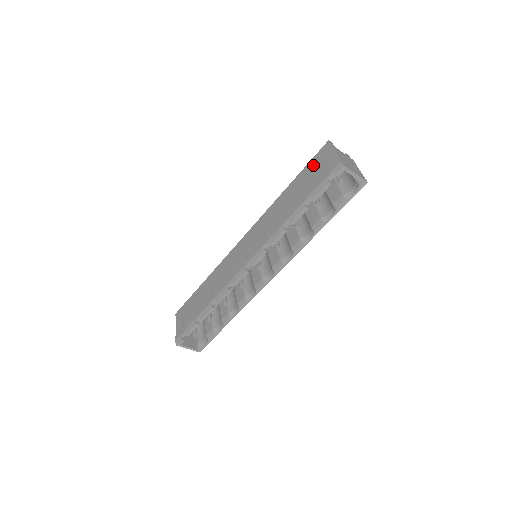
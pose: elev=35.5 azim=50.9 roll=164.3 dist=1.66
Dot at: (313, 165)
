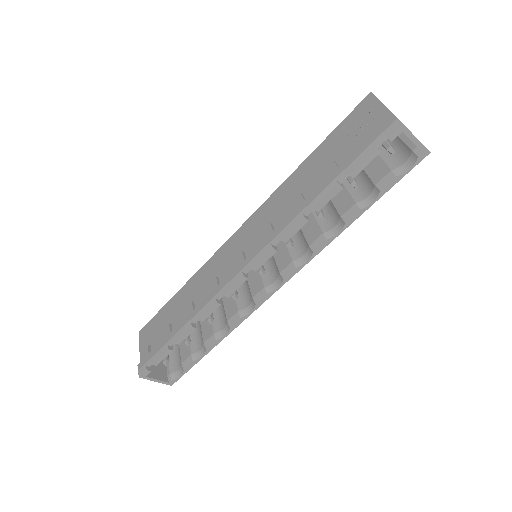
Dot at: (347, 127)
